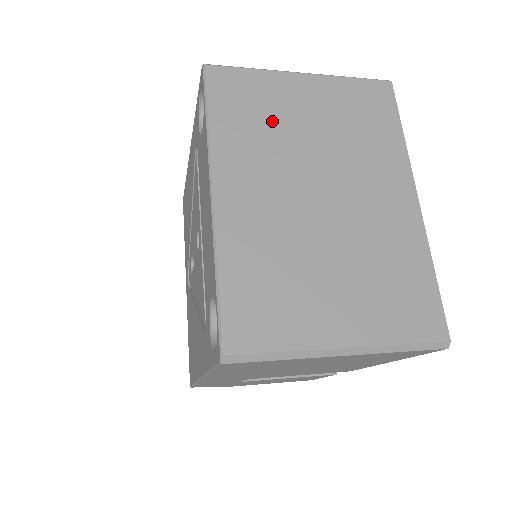
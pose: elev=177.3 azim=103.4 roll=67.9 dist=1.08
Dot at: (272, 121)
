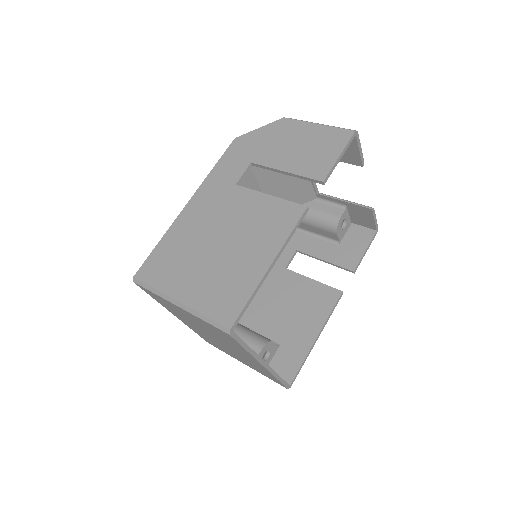
Dot at: (179, 312)
